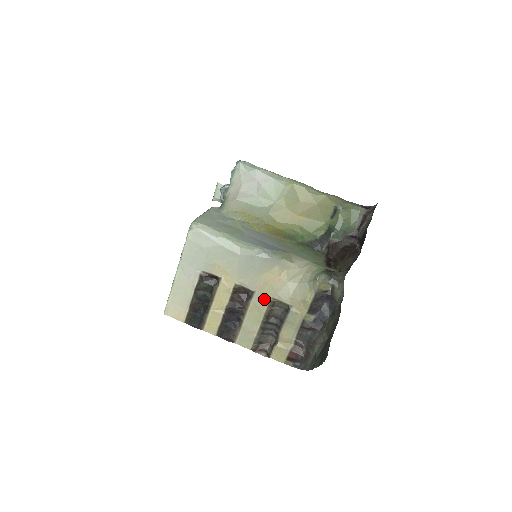
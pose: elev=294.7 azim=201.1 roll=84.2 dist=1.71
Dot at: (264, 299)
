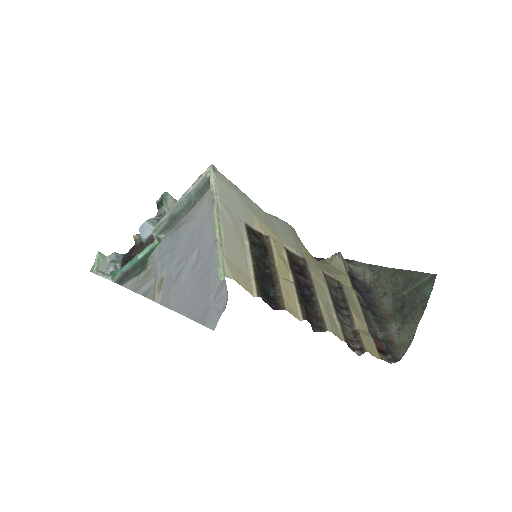
Dot at: (317, 270)
